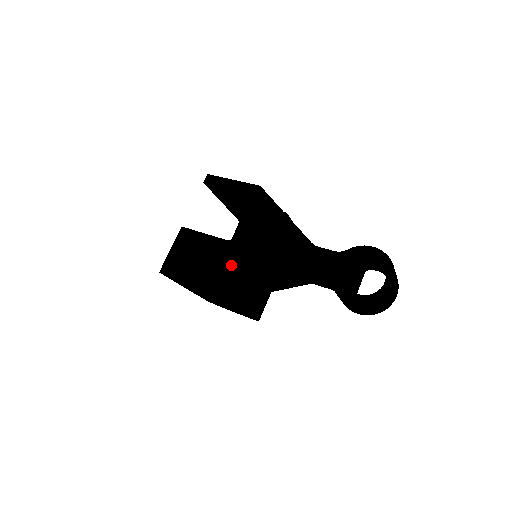
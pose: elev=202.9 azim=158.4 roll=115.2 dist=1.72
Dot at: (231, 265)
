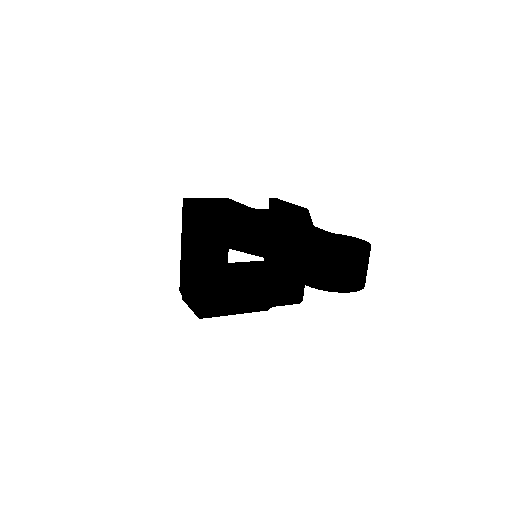
Dot at: (238, 210)
